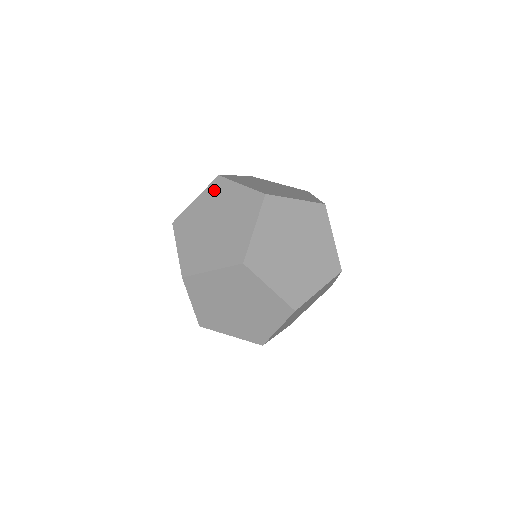
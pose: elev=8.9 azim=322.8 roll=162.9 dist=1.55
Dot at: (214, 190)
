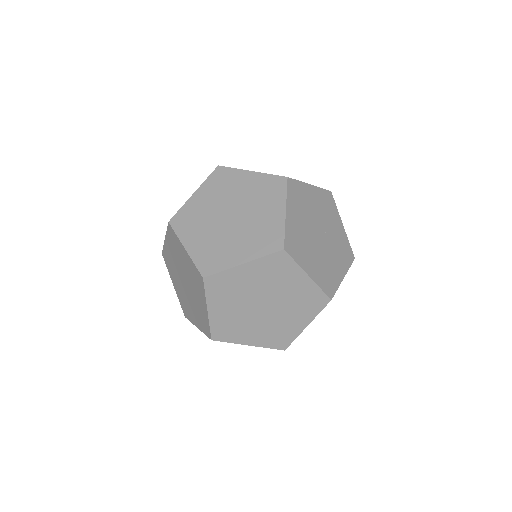
Dot at: (217, 181)
